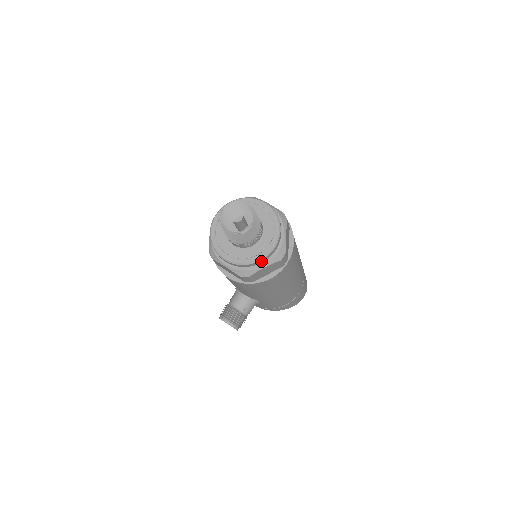
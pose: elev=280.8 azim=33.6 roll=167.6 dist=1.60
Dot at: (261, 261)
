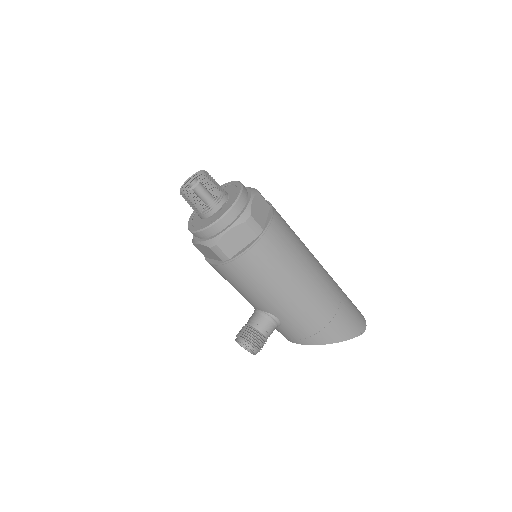
Dot at: (222, 222)
